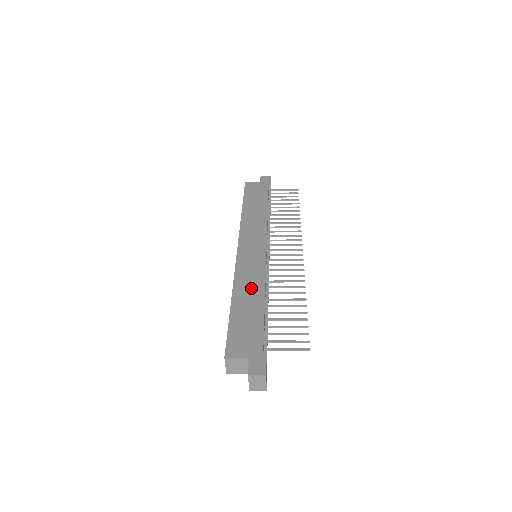
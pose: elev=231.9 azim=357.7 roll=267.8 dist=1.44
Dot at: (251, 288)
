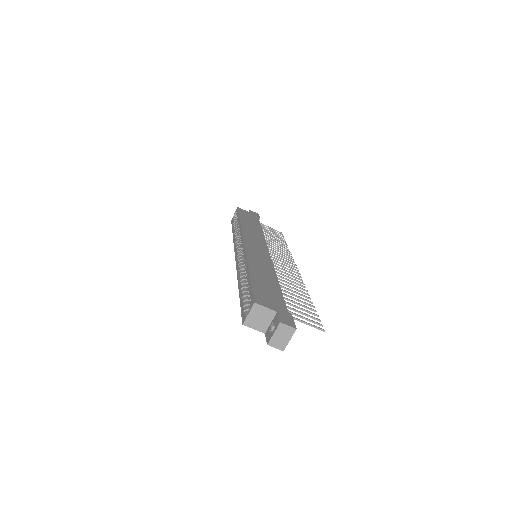
Dot at: (264, 269)
